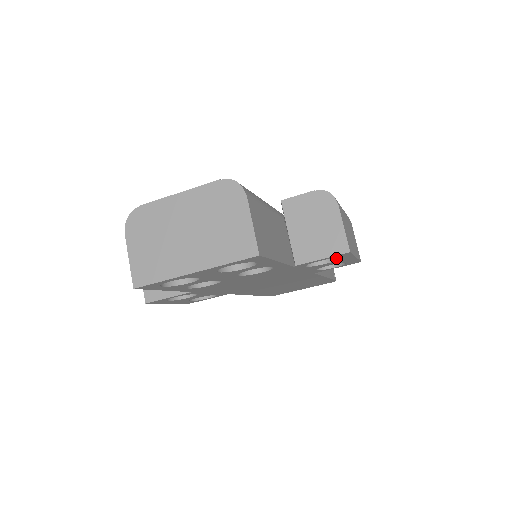
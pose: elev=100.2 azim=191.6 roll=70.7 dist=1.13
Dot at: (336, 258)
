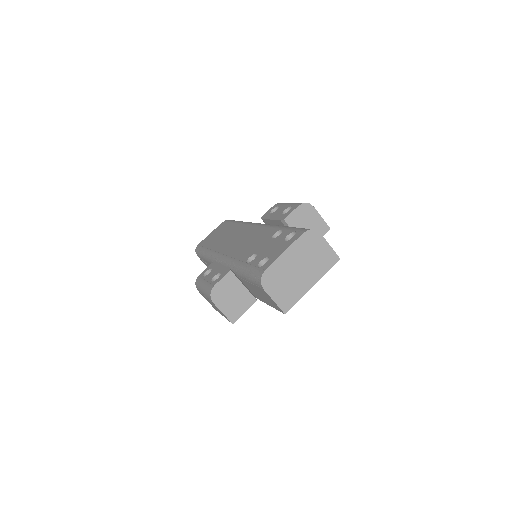
Dot at: occluded
